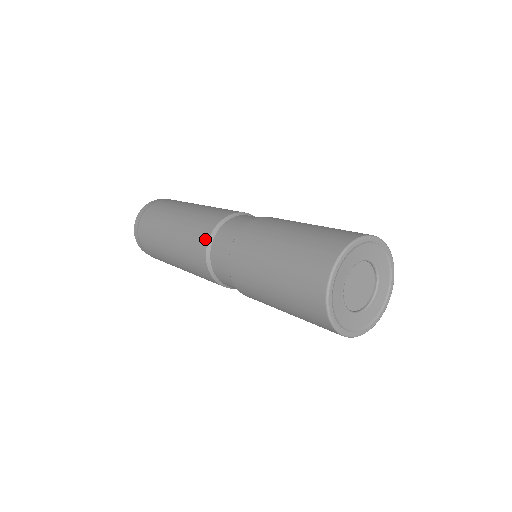
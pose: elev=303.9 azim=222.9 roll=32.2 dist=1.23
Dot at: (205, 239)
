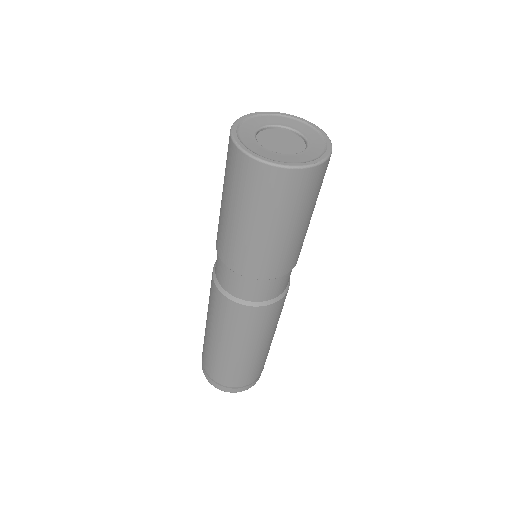
Dot at: occluded
